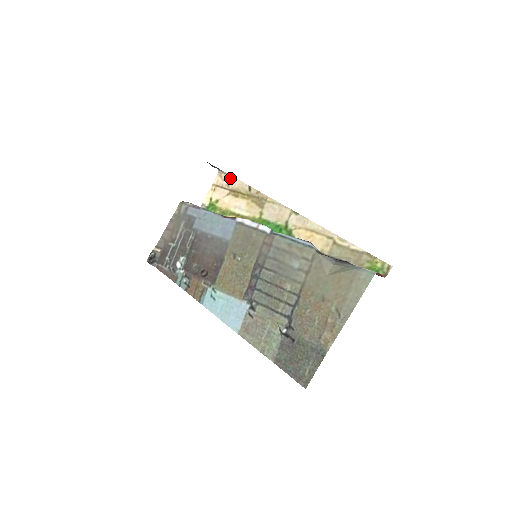
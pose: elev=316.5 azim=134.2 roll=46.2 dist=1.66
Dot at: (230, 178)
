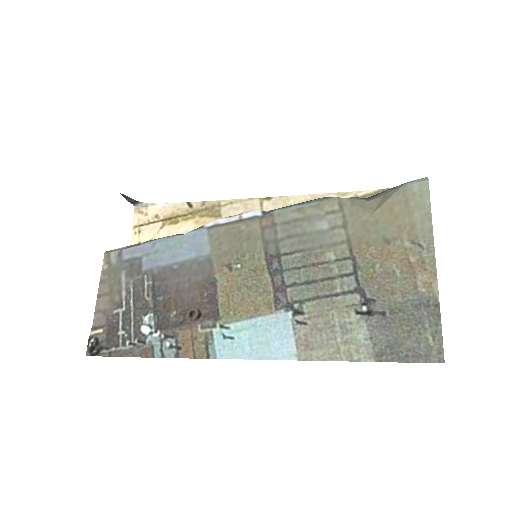
Dot at: (155, 207)
